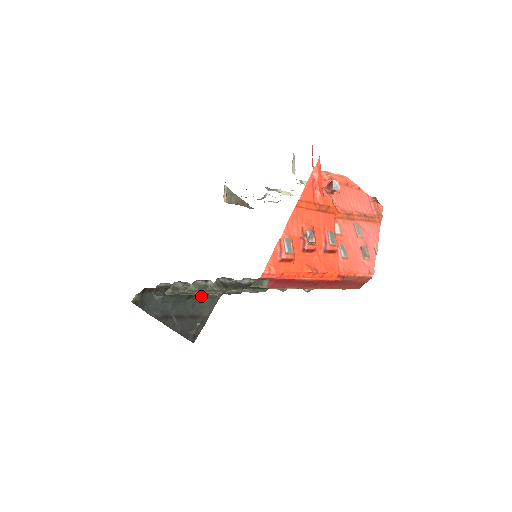
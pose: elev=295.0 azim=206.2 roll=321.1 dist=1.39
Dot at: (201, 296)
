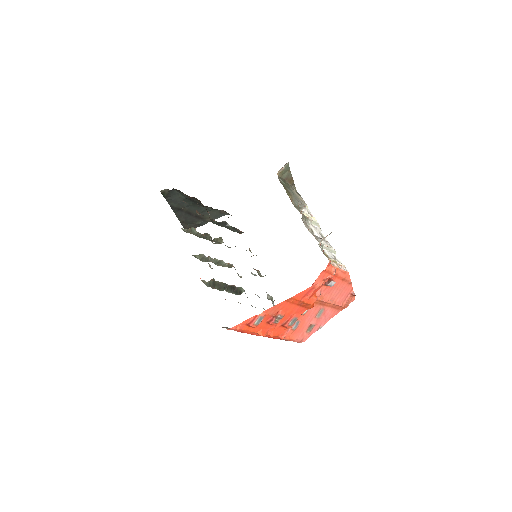
Dot at: (213, 209)
